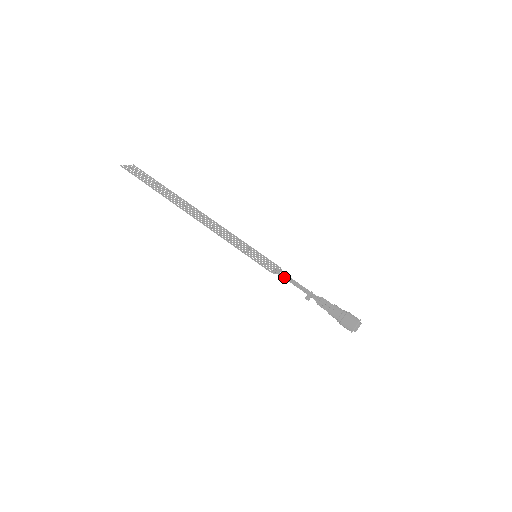
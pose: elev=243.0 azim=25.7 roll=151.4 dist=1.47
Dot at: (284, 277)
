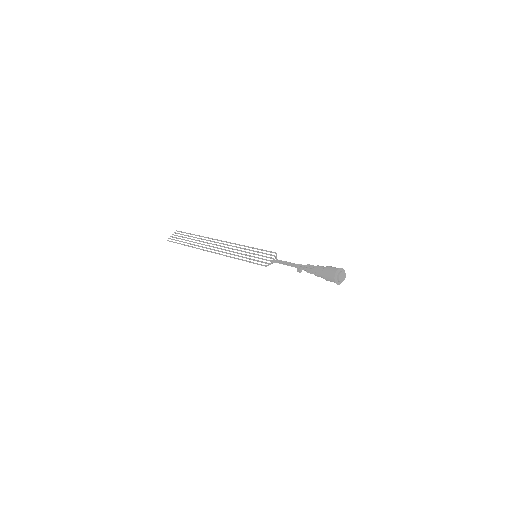
Dot at: occluded
